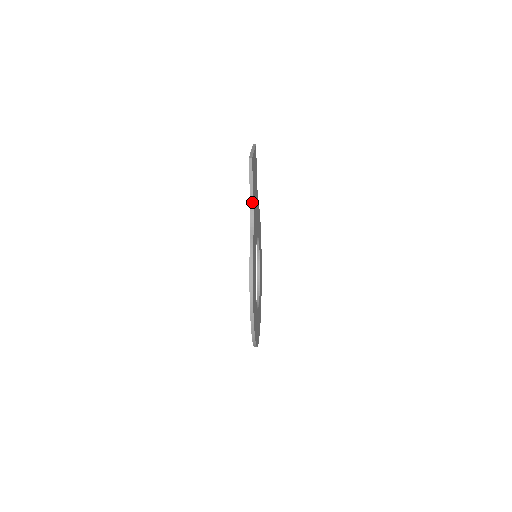
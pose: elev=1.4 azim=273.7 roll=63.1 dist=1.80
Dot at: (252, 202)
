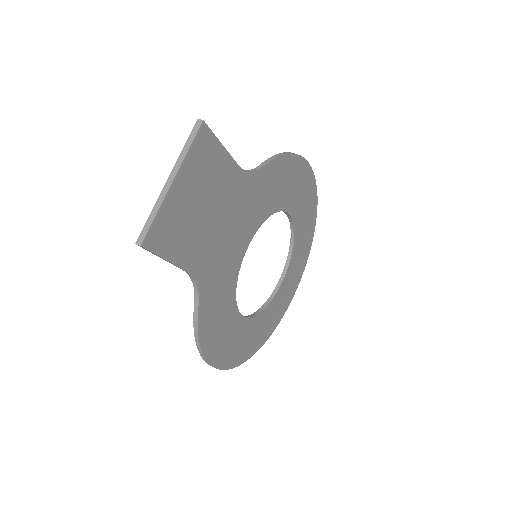
Dot at: (184, 270)
